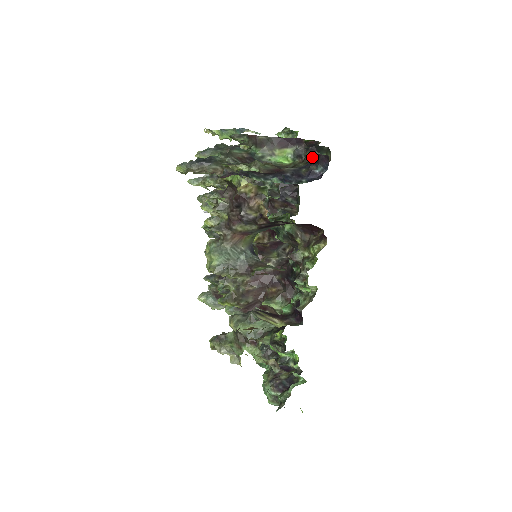
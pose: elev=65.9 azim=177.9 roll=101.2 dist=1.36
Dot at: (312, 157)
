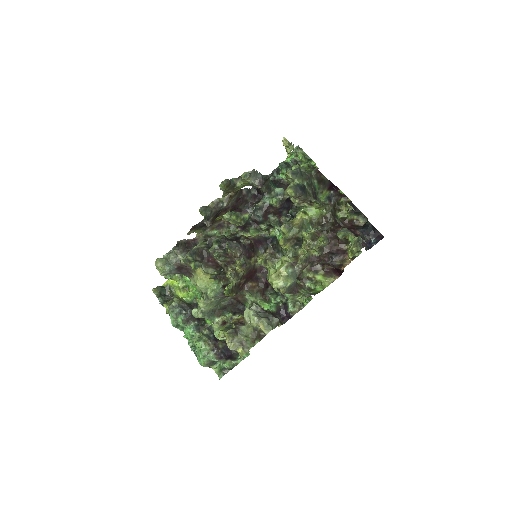
Dot at: (371, 230)
